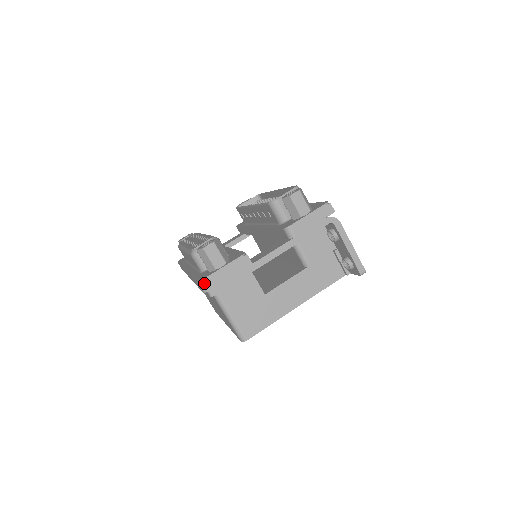
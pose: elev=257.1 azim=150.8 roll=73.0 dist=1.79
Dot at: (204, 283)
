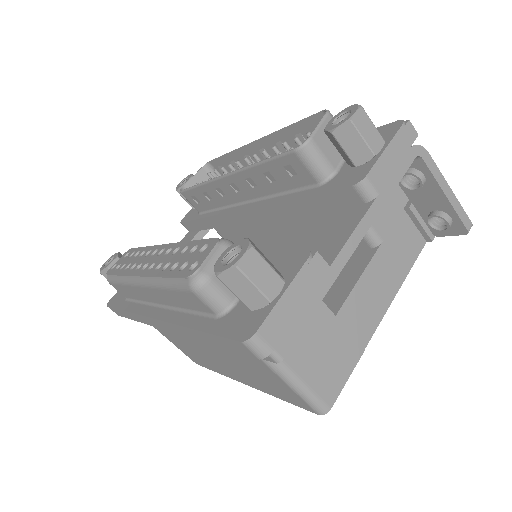
Dot at: (260, 339)
